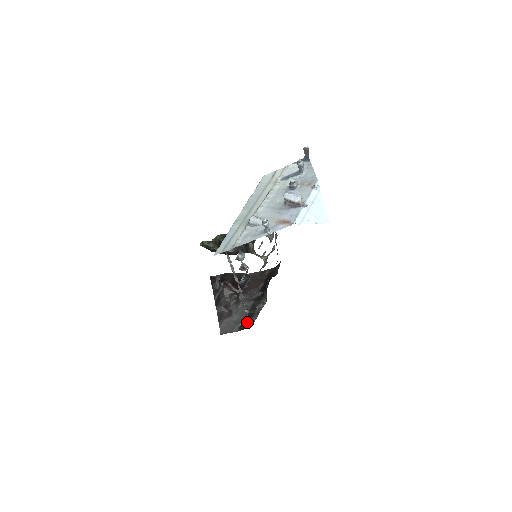
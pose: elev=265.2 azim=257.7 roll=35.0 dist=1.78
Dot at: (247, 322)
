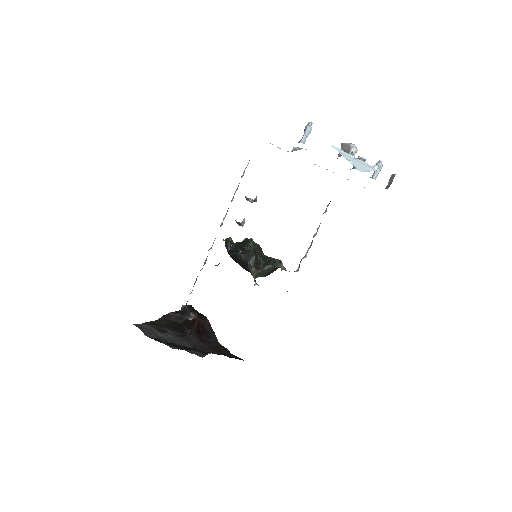
Dot at: (165, 343)
